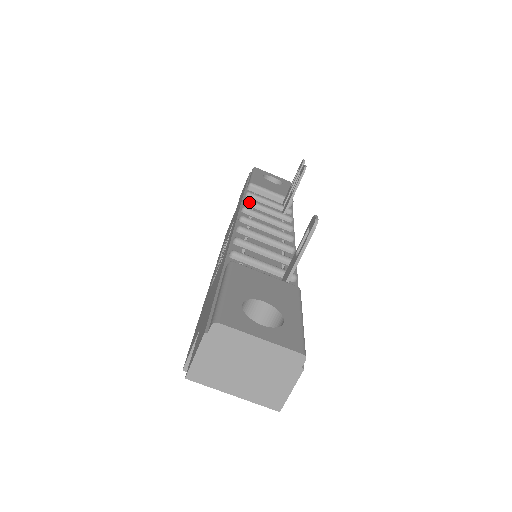
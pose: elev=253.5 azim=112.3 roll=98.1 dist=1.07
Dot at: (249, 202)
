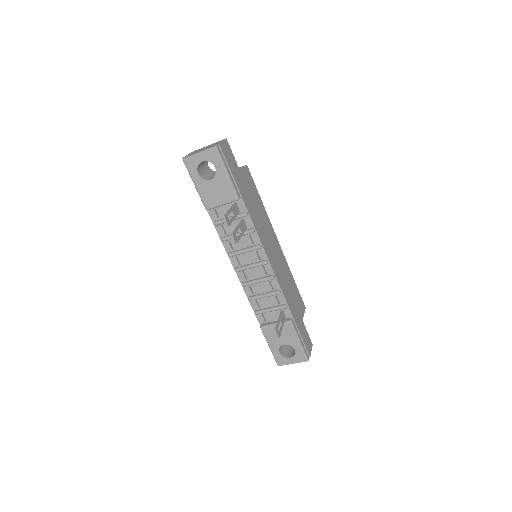
Dot at: (225, 241)
